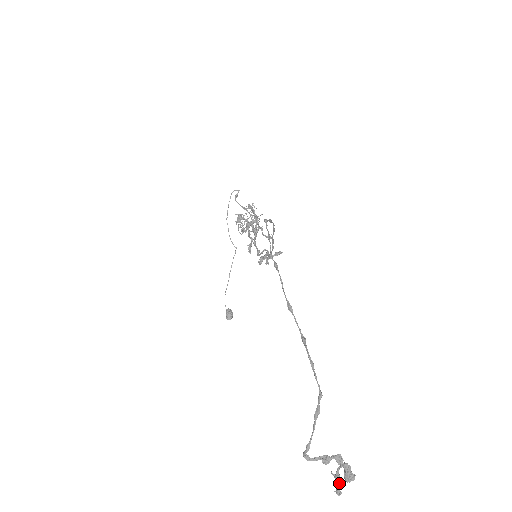
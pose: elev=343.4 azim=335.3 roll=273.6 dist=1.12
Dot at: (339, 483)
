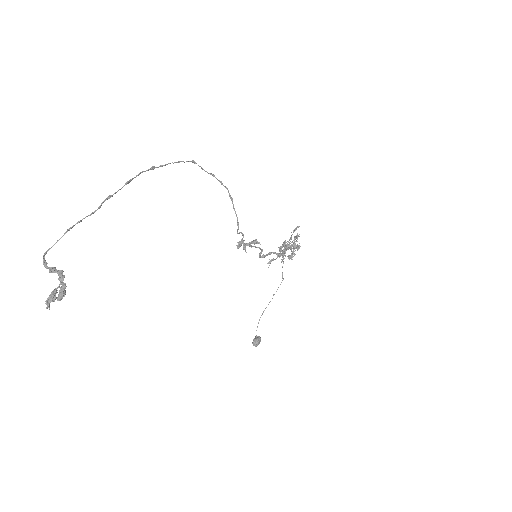
Dot at: (50, 295)
